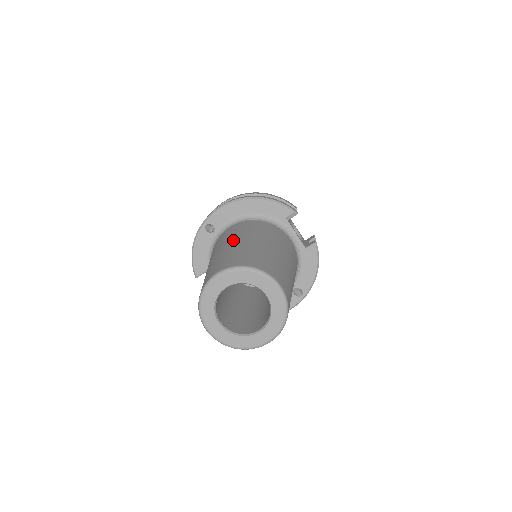
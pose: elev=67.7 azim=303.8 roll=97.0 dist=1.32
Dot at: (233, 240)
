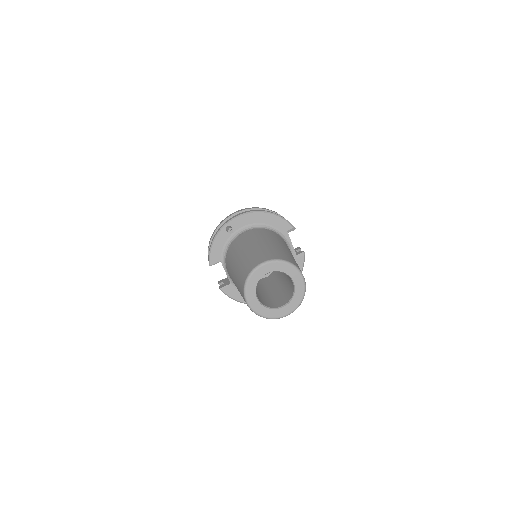
Dot at: (260, 241)
